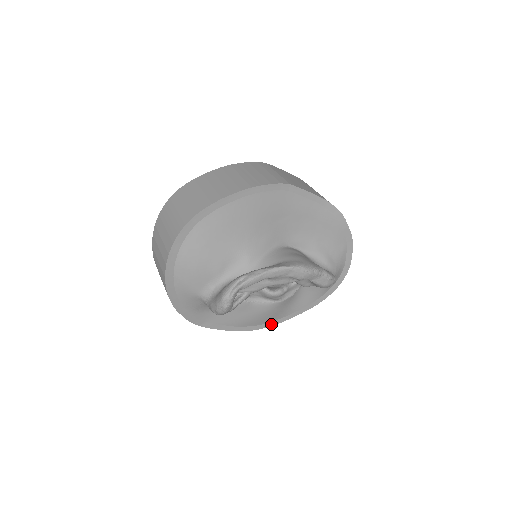
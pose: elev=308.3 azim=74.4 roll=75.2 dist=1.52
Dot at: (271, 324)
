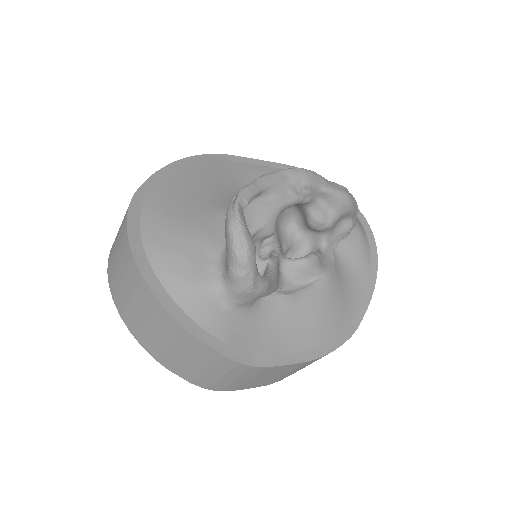
Dot at: (349, 332)
